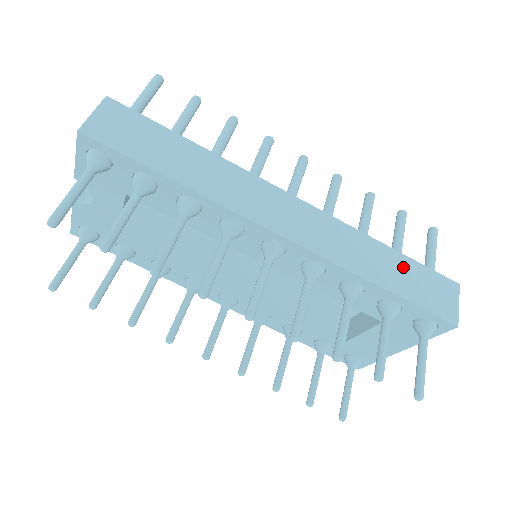
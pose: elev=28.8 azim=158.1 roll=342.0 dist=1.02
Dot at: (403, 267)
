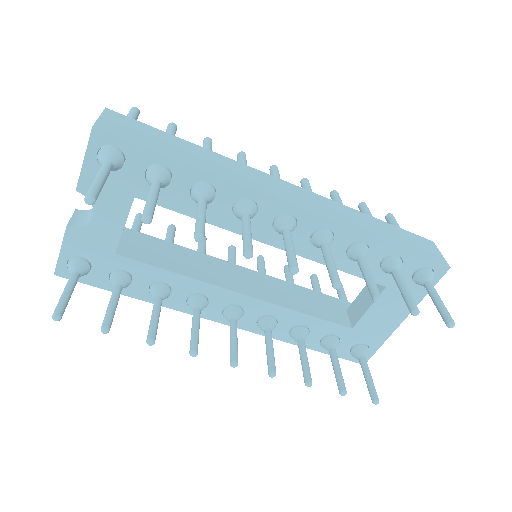
Dot at: (390, 229)
